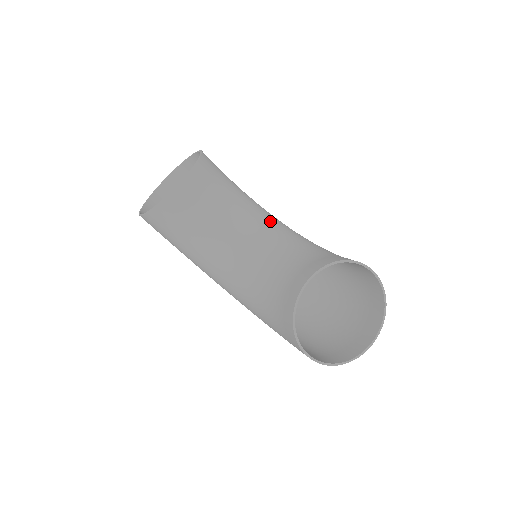
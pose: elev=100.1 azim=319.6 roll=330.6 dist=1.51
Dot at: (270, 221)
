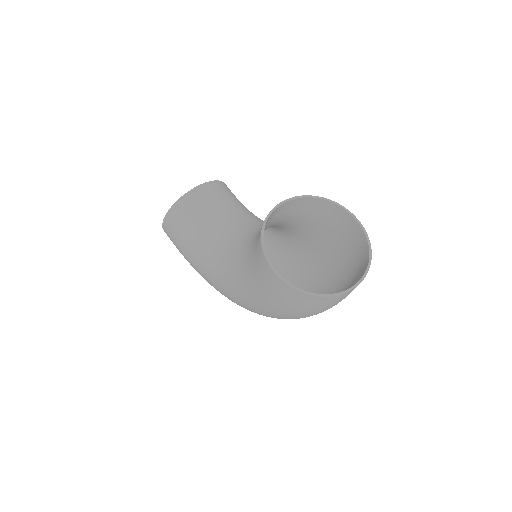
Dot at: occluded
